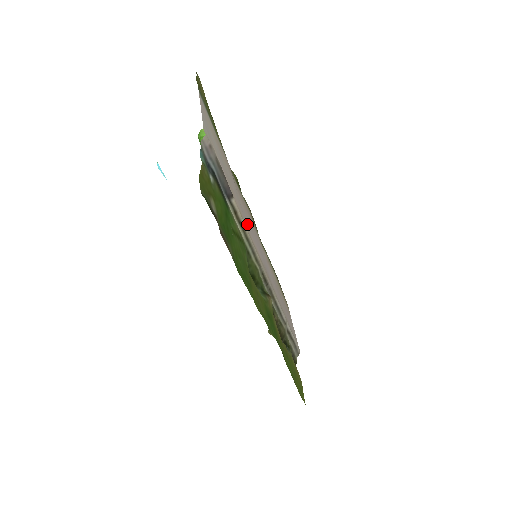
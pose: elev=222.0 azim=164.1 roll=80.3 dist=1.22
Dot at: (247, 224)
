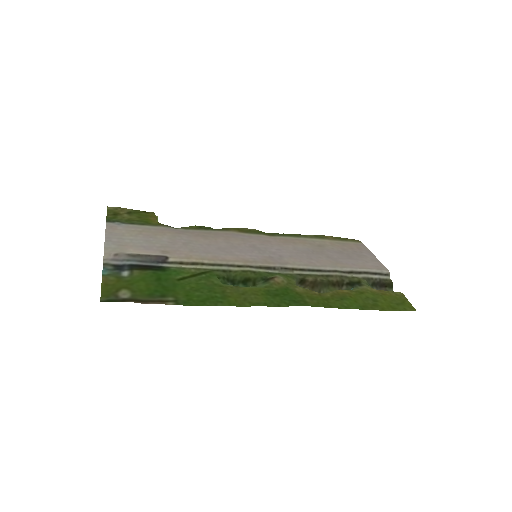
Dot at: (212, 253)
